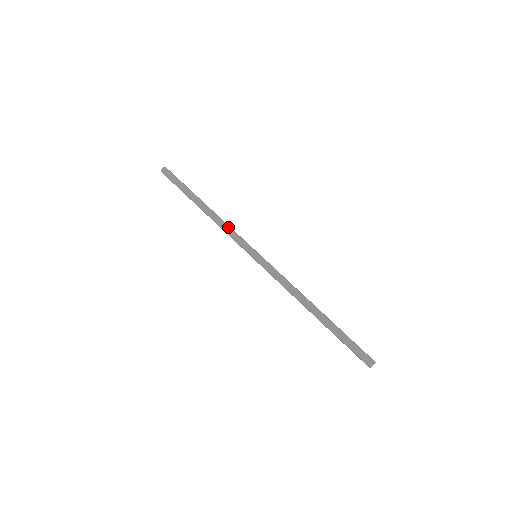
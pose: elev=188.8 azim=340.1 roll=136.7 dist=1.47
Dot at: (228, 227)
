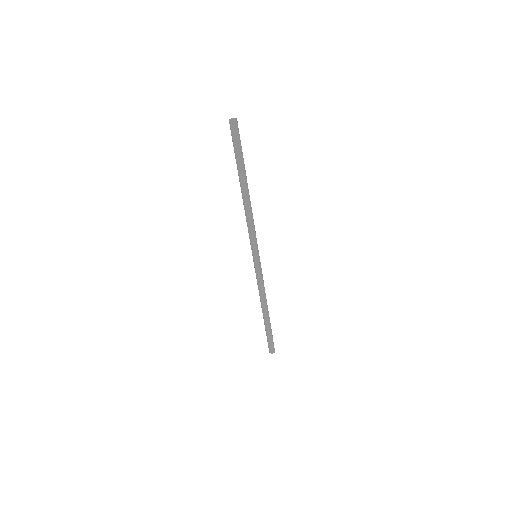
Dot at: (253, 223)
